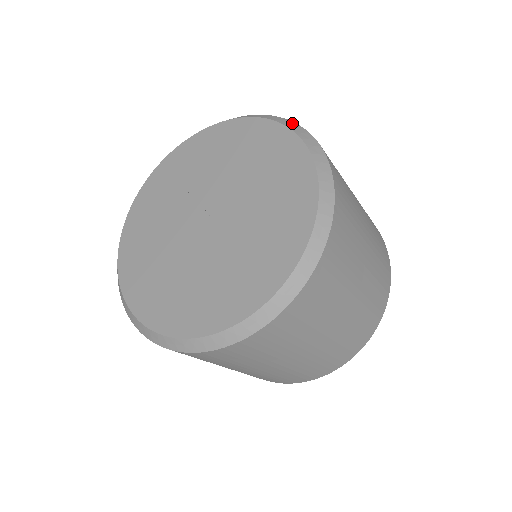
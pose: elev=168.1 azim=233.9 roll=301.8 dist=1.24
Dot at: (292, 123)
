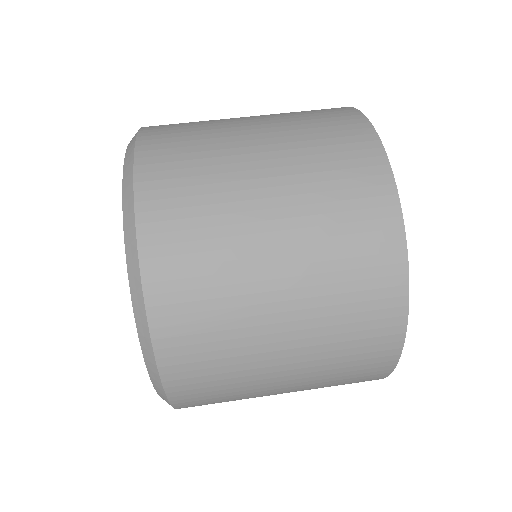
Dot at: (135, 136)
